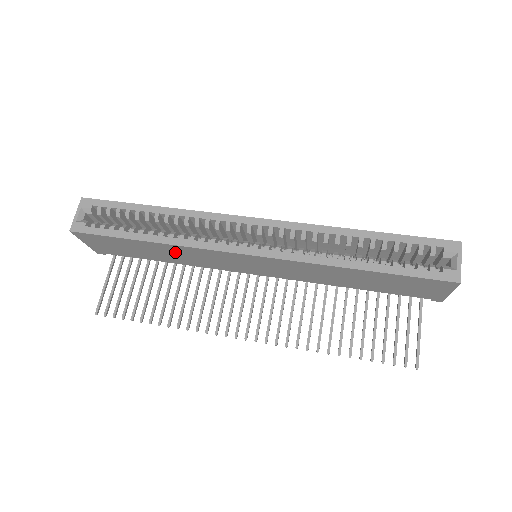
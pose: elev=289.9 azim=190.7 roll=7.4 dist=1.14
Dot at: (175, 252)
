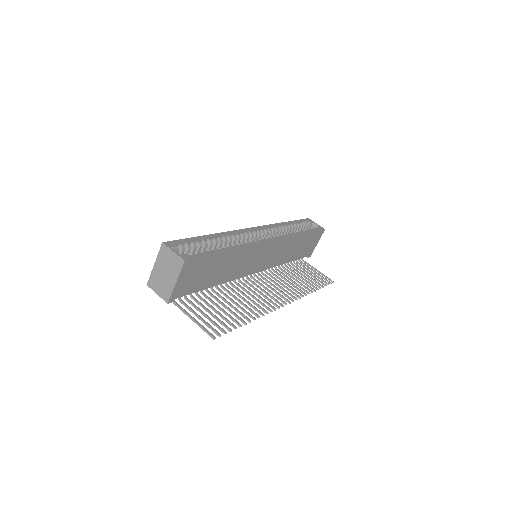
Dot at: (234, 261)
